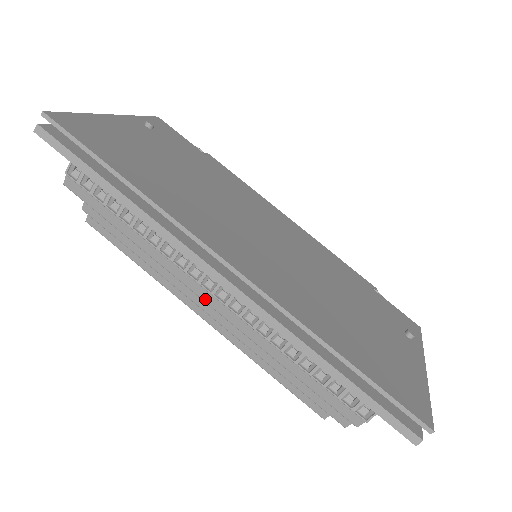
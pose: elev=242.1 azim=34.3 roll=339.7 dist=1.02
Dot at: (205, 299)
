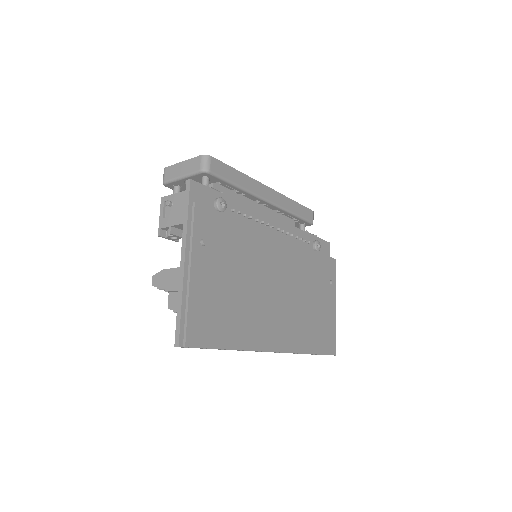
Dot at: occluded
